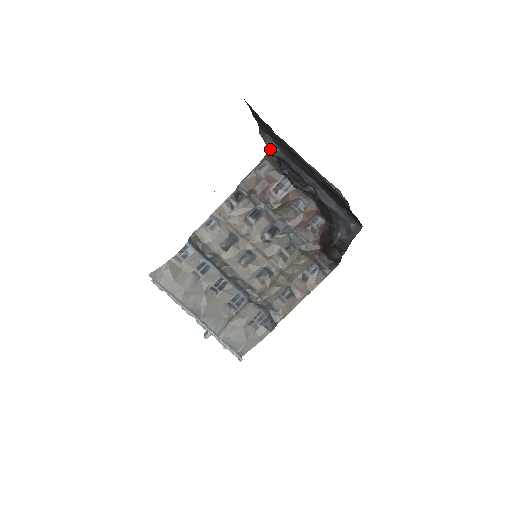
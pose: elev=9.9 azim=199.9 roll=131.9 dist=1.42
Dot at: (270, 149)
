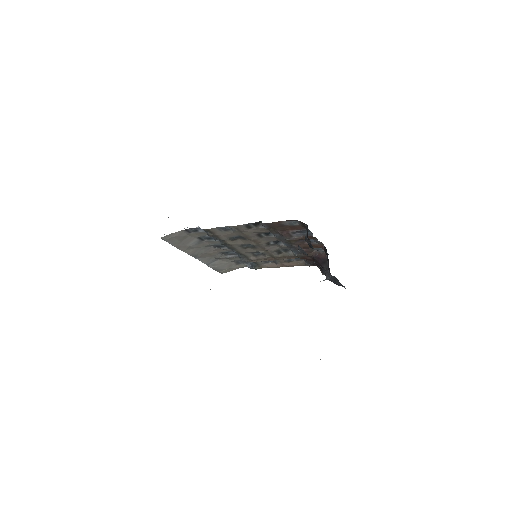
Dot at: occluded
